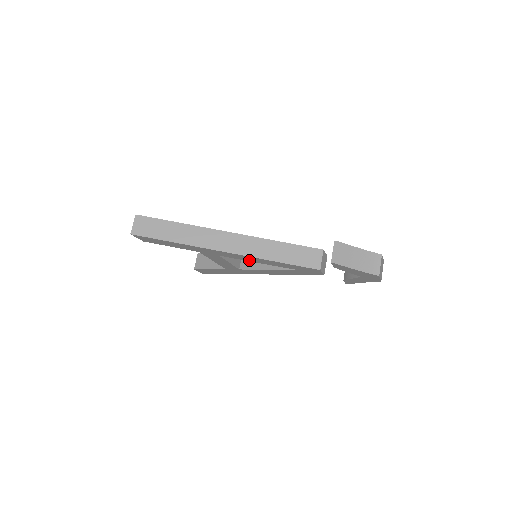
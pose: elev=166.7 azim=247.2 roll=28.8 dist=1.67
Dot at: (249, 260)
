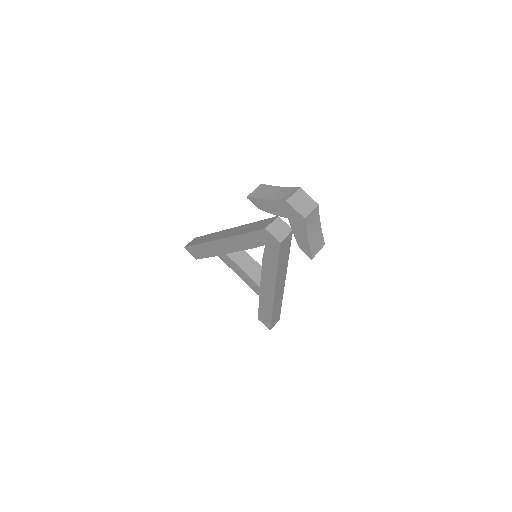
Dot at: (238, 248)
